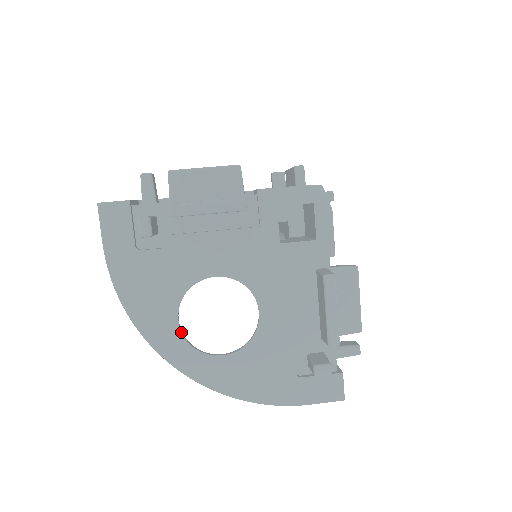
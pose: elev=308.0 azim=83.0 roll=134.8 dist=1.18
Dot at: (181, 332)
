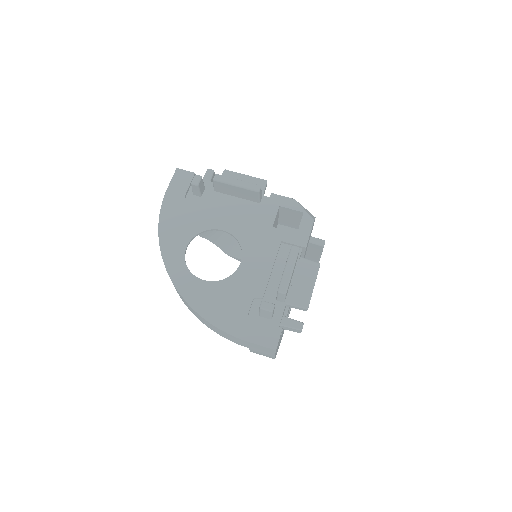
Dot at: occluded
